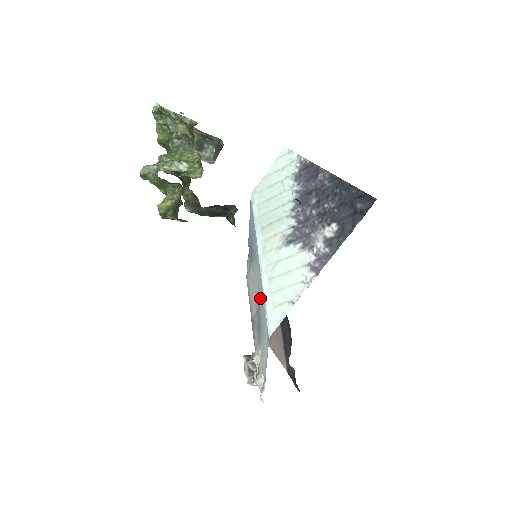
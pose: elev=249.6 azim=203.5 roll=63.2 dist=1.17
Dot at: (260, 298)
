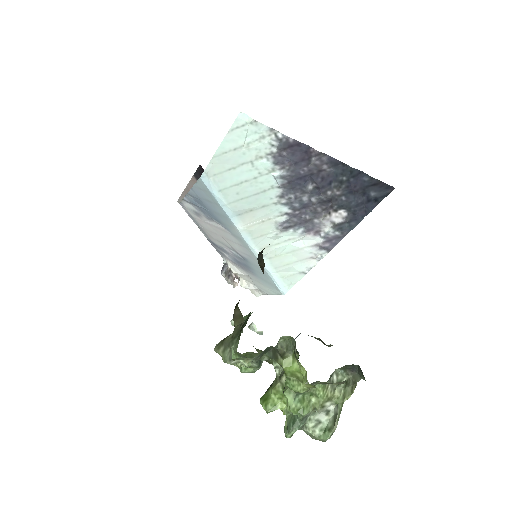
Dot at: (251, 261)
